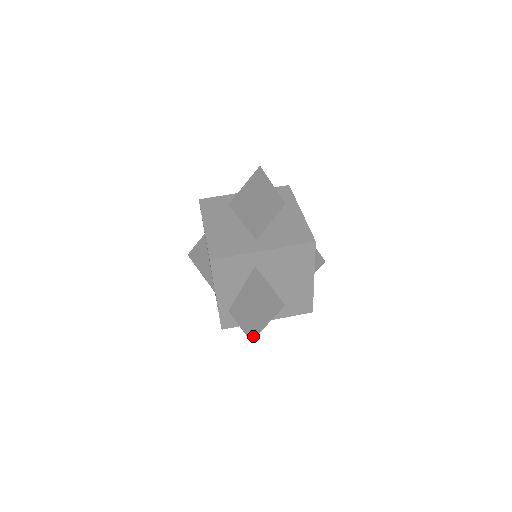
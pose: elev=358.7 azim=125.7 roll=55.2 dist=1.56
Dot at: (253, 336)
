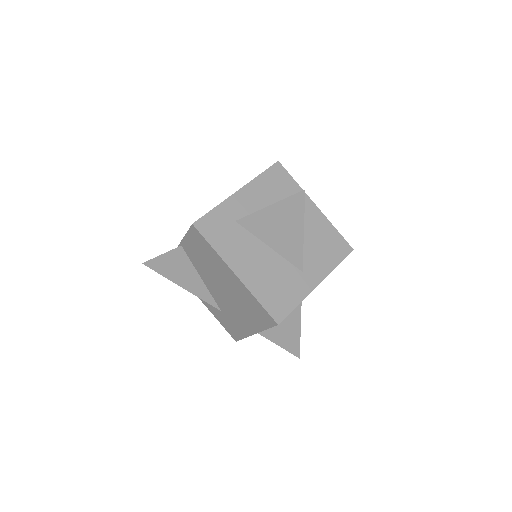
Dot at: (299, 352)
